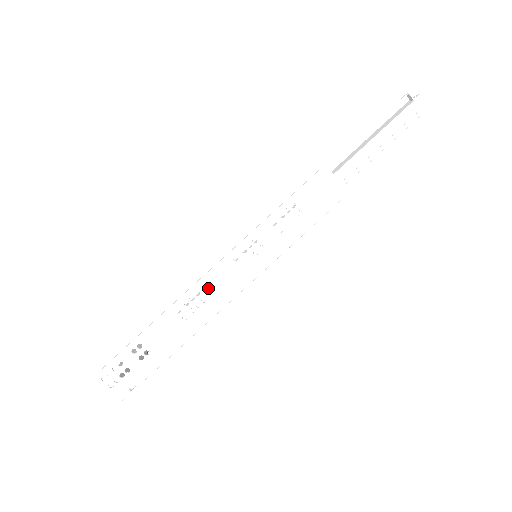
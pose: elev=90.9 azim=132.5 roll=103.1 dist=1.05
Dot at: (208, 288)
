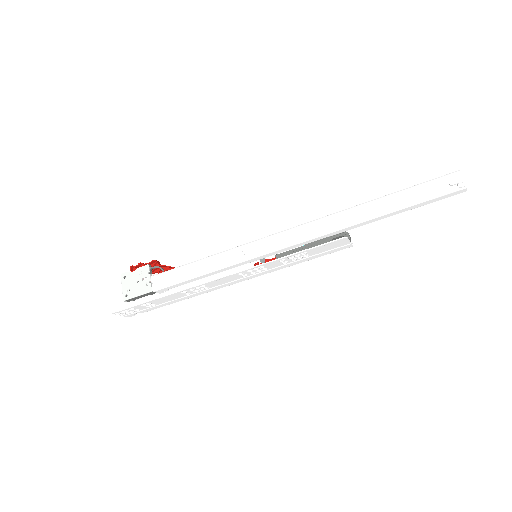
Dot at: (212, 284)
